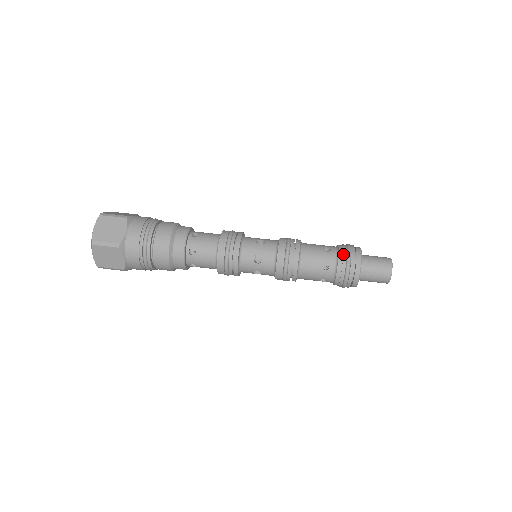
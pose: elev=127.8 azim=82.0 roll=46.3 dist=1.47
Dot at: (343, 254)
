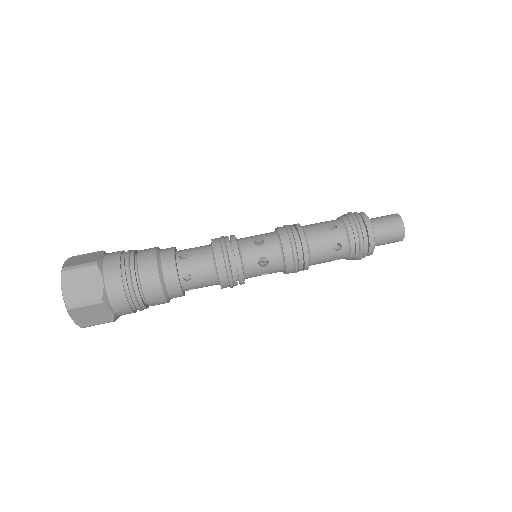
Dot at: (356, 252)
